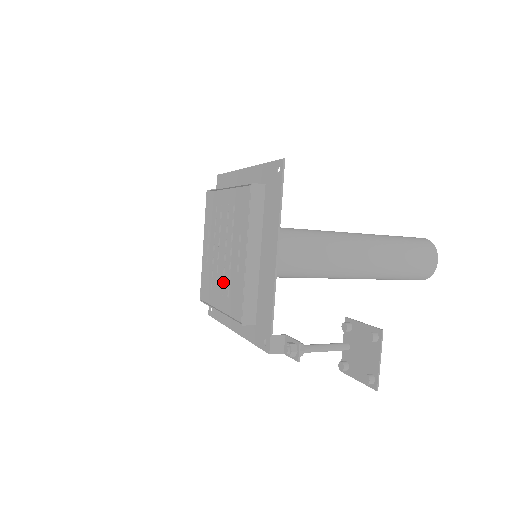
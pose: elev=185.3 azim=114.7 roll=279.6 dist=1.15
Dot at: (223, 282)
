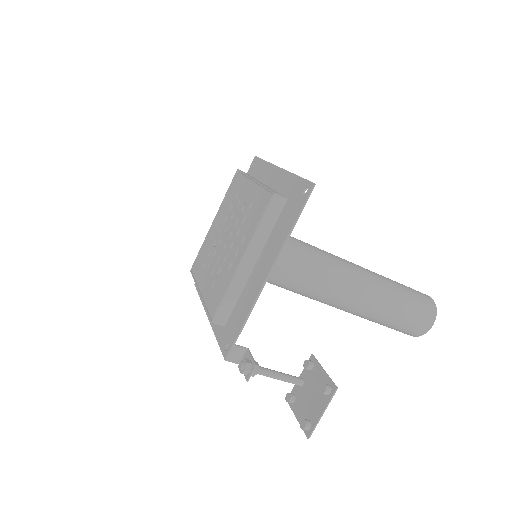
Dot at: (214, 269)
